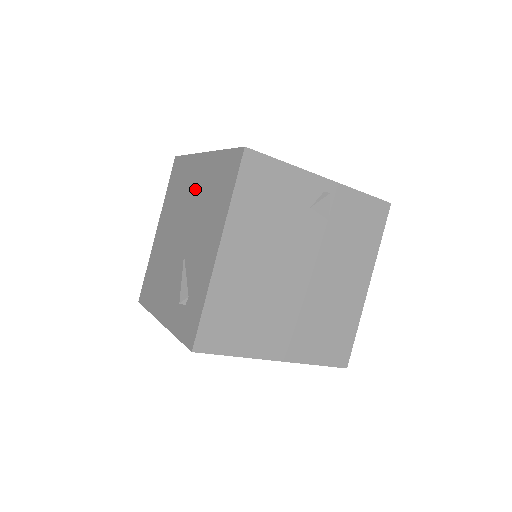
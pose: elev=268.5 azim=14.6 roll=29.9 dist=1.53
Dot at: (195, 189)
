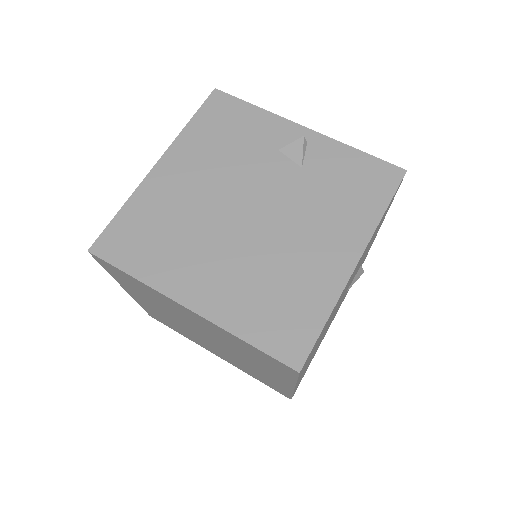
Dot at: occluded
